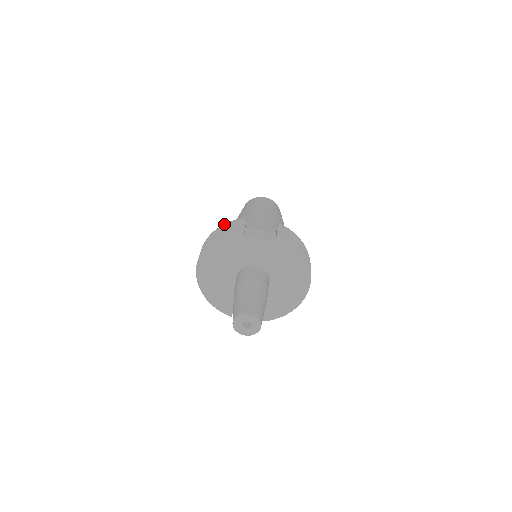
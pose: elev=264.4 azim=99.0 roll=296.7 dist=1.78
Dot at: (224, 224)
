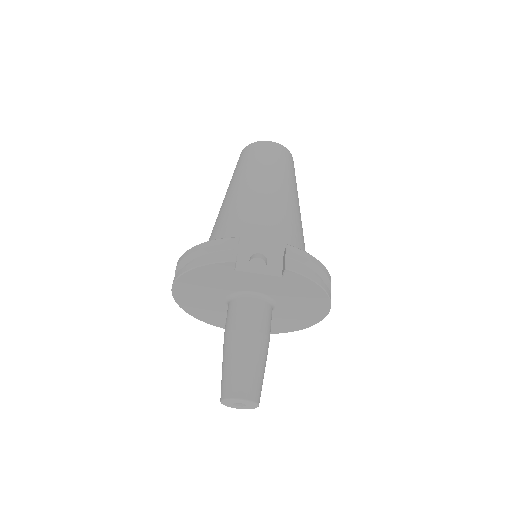
Dot at: (206, 242)
